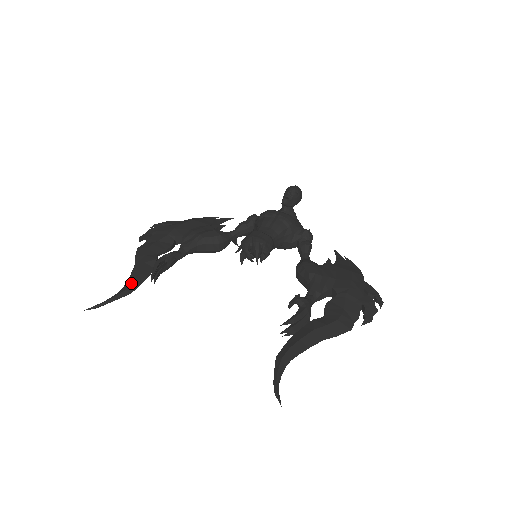
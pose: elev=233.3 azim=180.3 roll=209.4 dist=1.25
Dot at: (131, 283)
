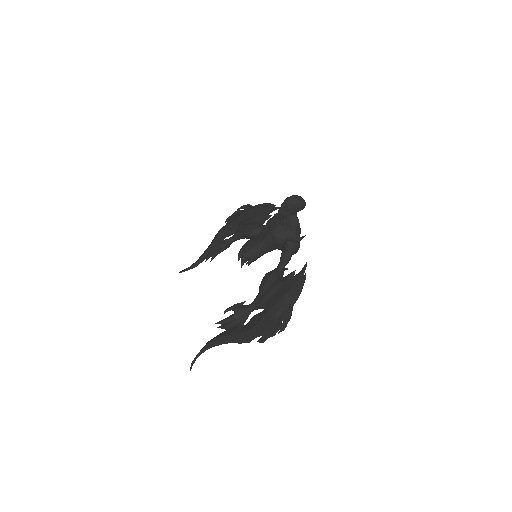
Dot at: (198, 260)
